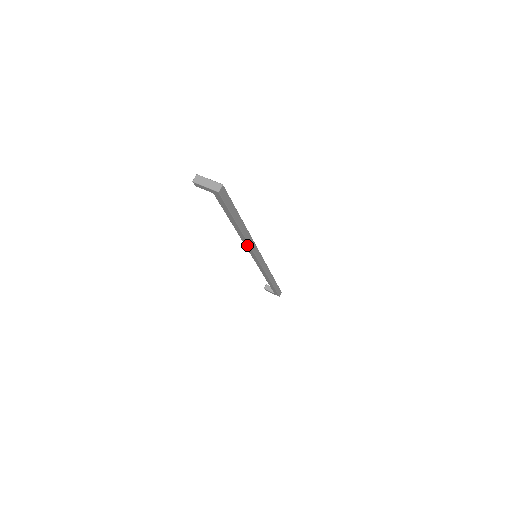
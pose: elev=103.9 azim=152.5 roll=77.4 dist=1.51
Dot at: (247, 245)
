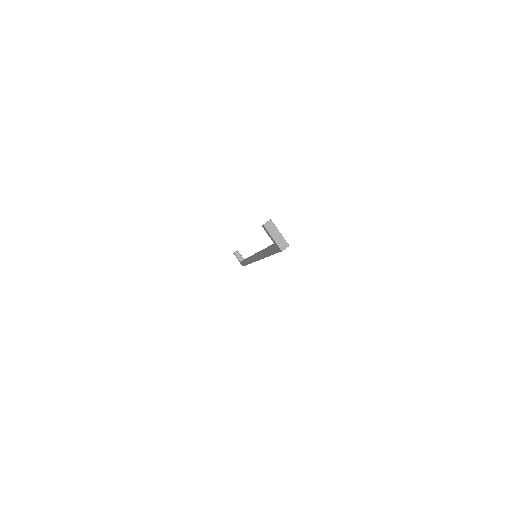
Dot at: (259, 256)
